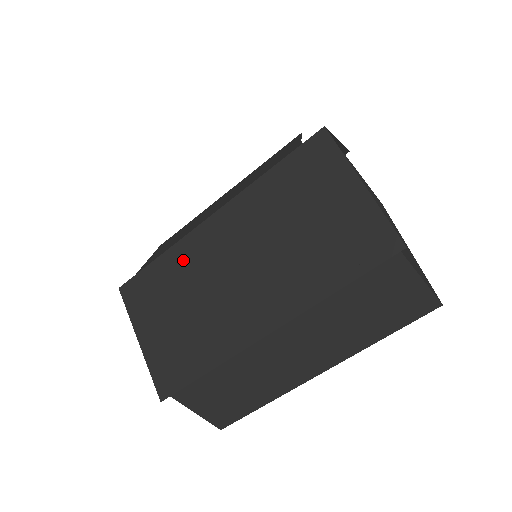
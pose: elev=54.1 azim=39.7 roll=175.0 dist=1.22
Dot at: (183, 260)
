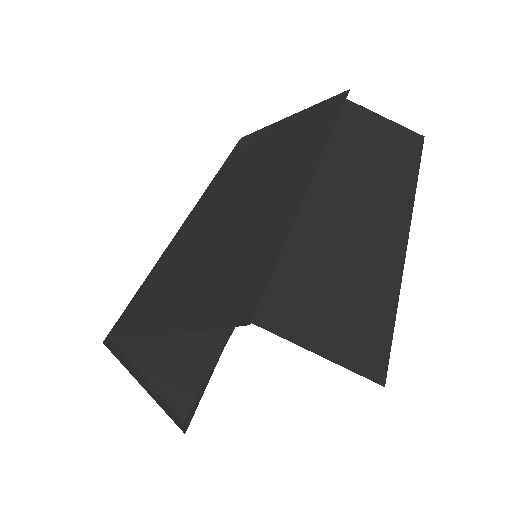
Dot at: (179, 250)
